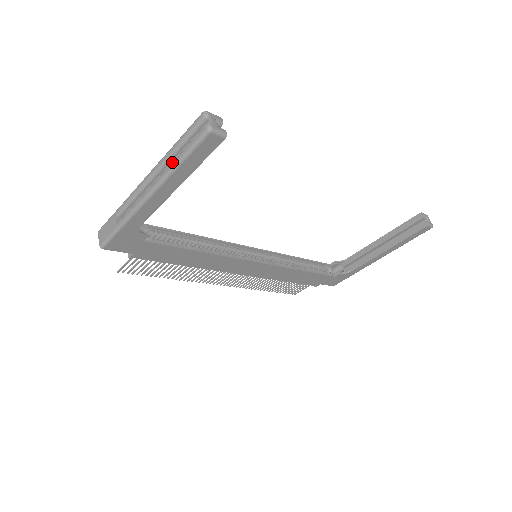
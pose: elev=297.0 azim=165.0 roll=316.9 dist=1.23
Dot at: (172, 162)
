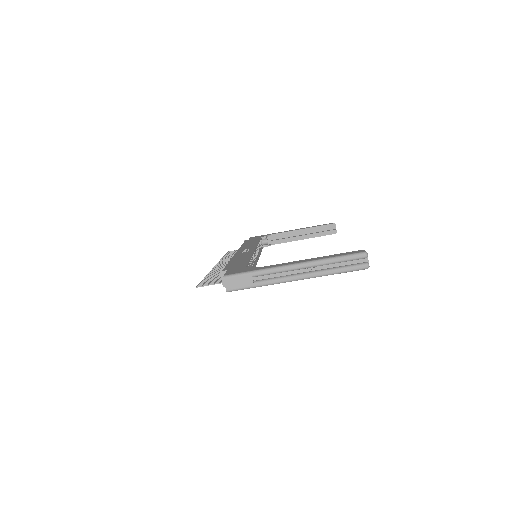
Dot at: (329, 270)
